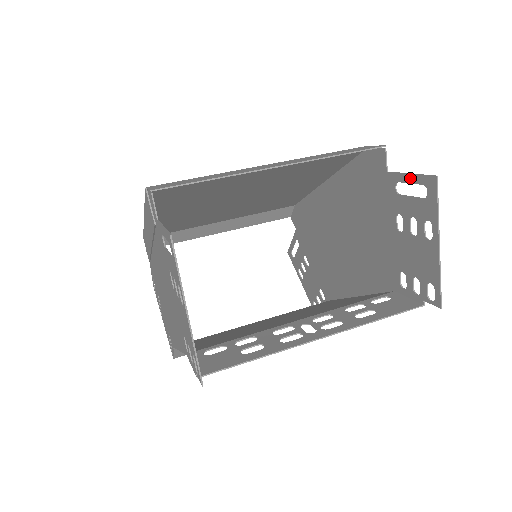
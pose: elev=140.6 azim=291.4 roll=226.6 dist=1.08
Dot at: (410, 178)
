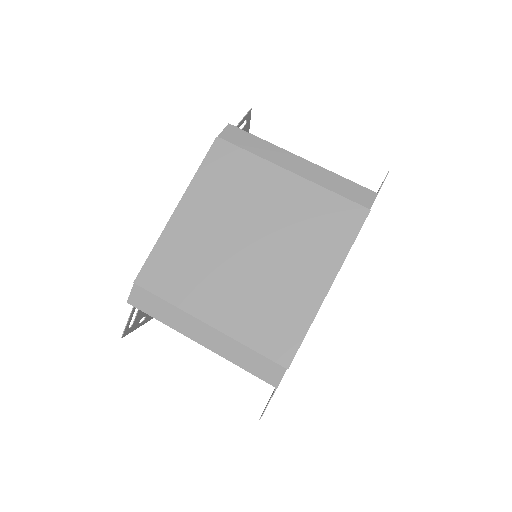
Dot at: (270, 399)
